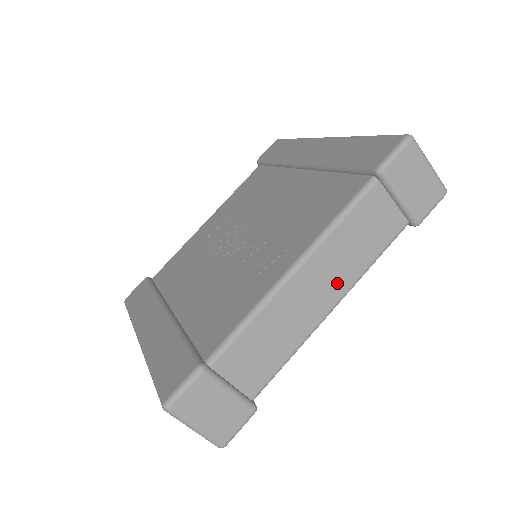
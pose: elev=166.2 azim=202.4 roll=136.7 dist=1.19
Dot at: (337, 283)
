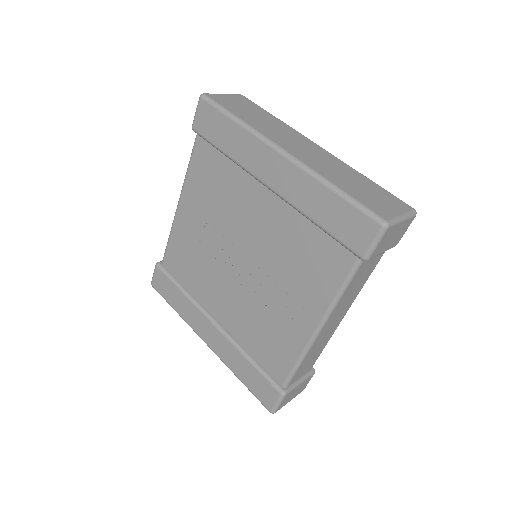
Dot at: (346, 308)
